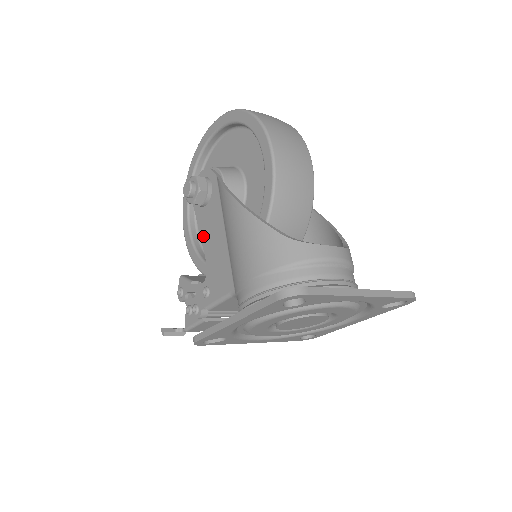
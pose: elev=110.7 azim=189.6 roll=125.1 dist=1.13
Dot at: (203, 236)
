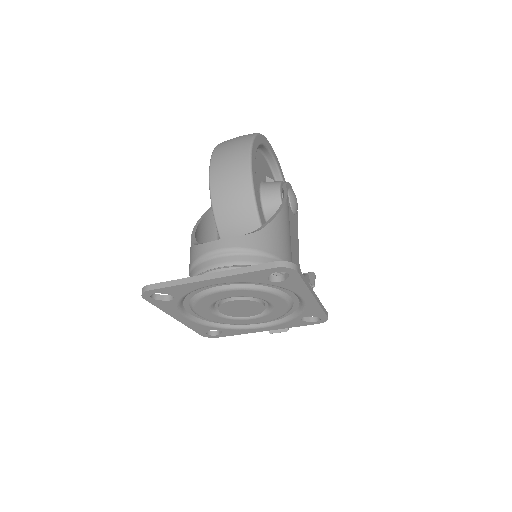
Dot at: occluded
